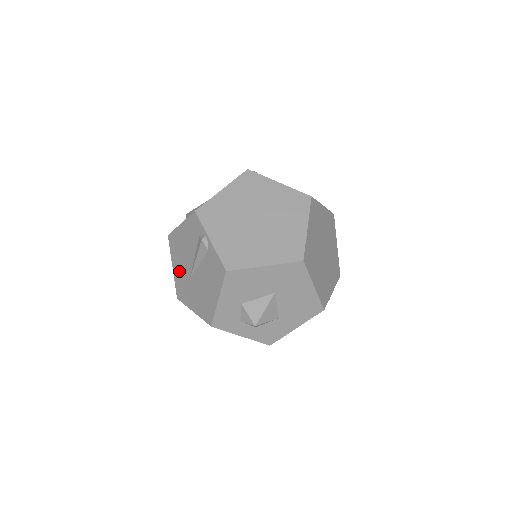
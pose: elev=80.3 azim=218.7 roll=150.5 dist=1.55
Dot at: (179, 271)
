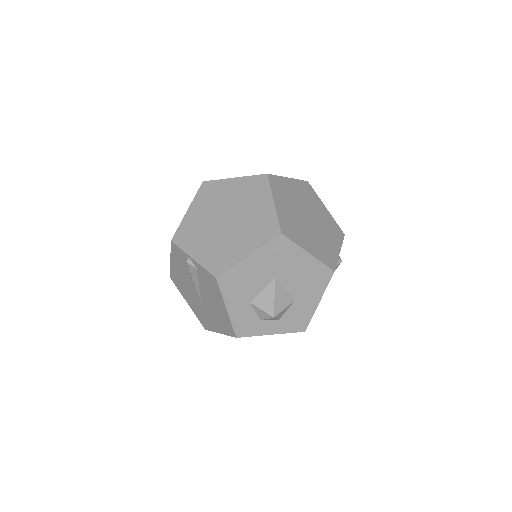
Dot at: (192, 303)
